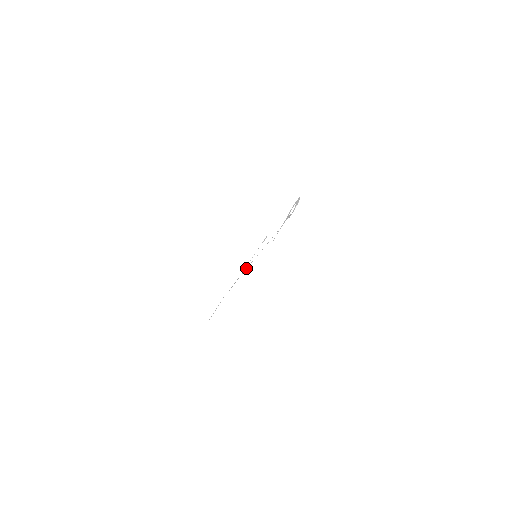
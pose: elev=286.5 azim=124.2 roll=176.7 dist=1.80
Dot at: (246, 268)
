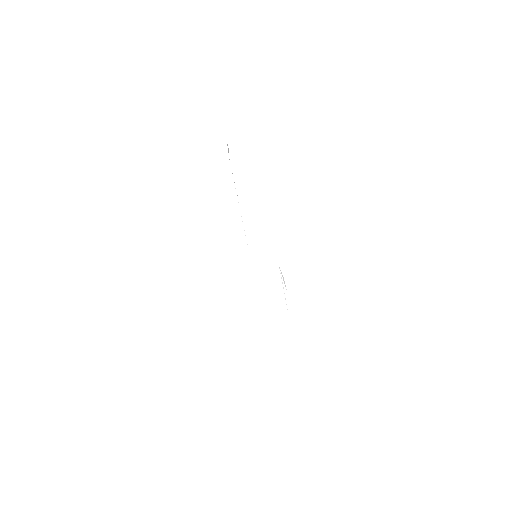
Dot at: occluded
